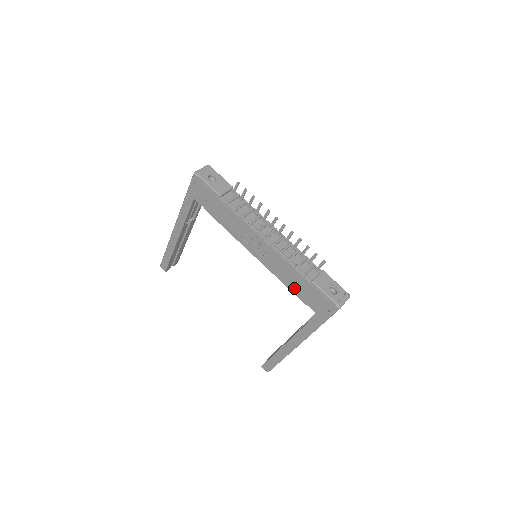
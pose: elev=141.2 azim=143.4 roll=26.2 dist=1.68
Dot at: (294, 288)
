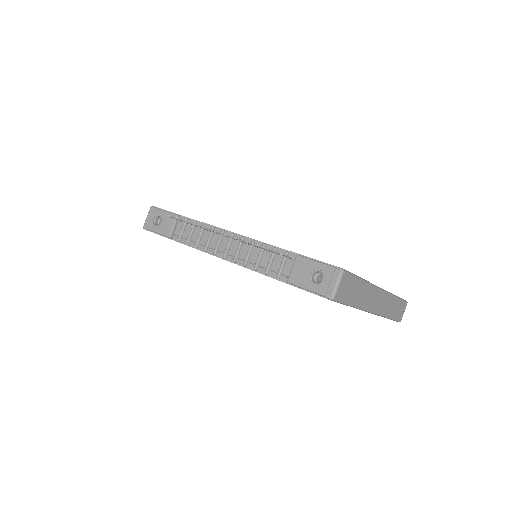
Dot at: occluded
